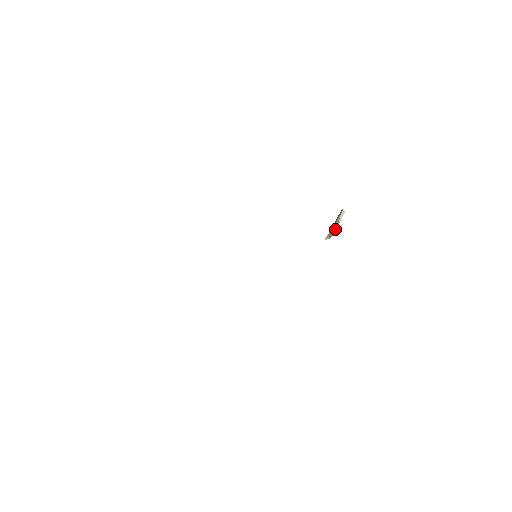
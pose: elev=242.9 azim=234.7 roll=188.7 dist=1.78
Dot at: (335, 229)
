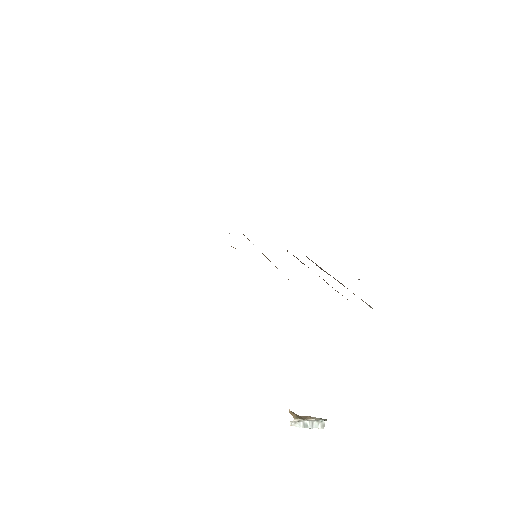
Dot at: (301, 418)
